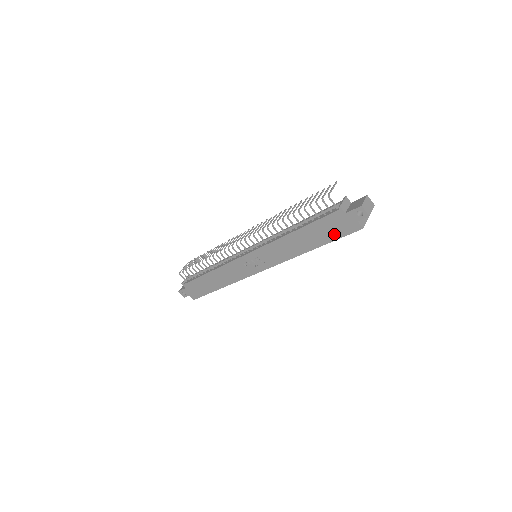
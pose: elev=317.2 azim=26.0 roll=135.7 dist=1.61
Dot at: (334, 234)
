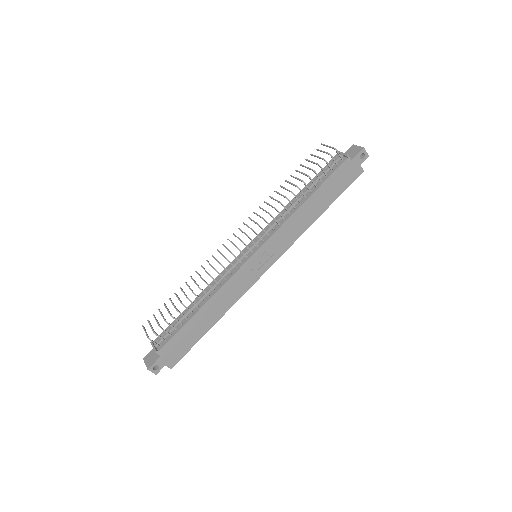
Dot at: (341, 187)
